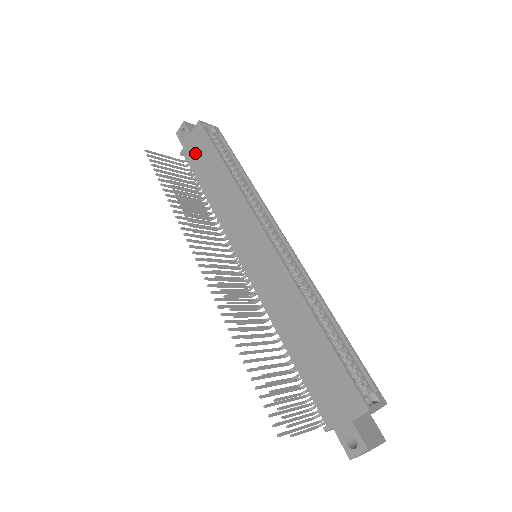
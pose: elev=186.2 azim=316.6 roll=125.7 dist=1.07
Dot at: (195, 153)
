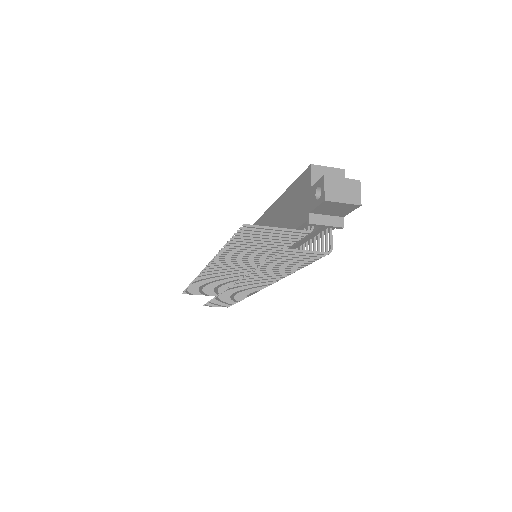
Dot at: occluded
